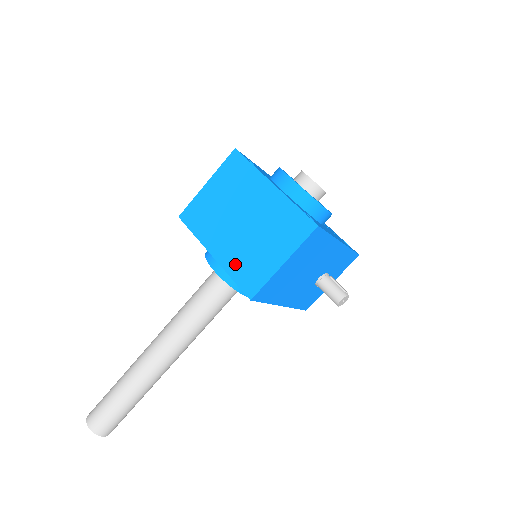
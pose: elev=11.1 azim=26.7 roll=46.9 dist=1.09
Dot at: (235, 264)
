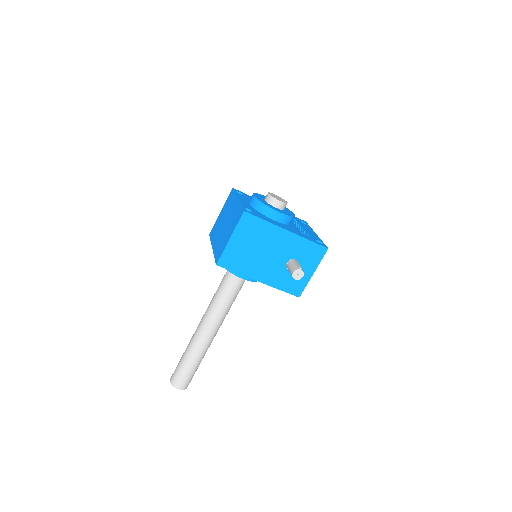
Dot at: (217, 248)
